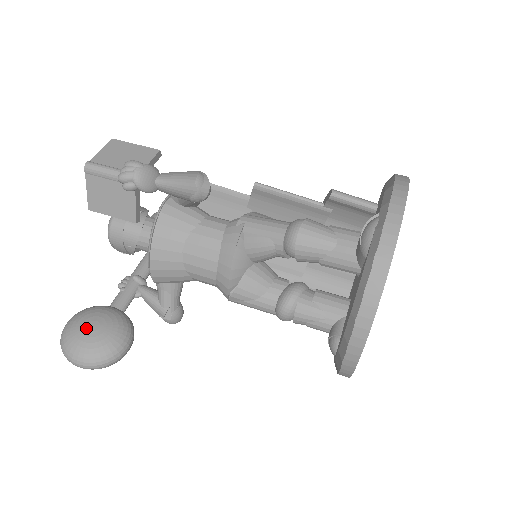
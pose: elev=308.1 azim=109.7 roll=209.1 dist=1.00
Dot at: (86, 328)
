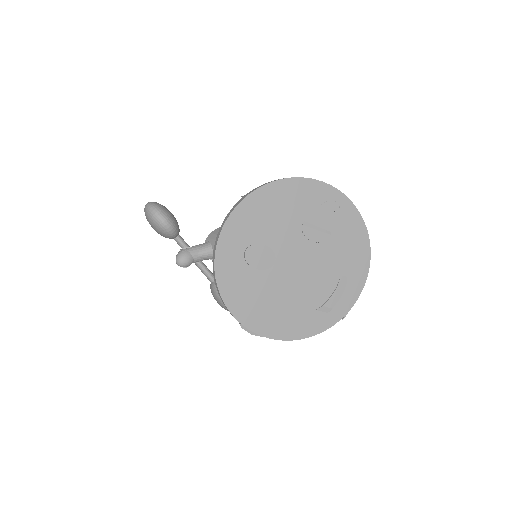
Dot at: occluded
